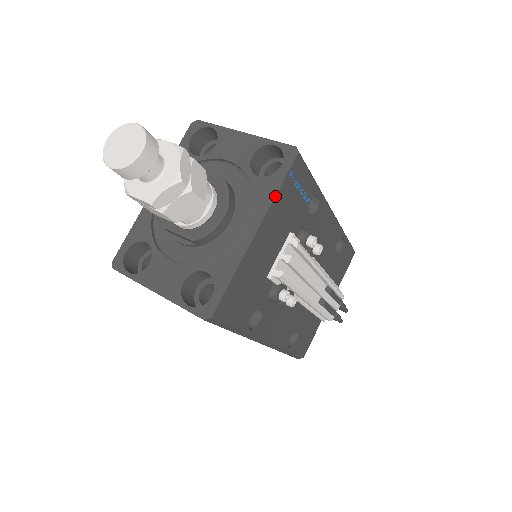
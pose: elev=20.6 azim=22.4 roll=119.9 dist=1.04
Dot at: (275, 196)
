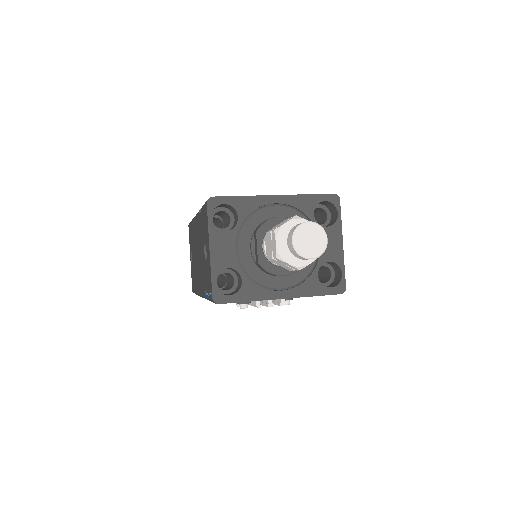
Dot at: (310, 296)
